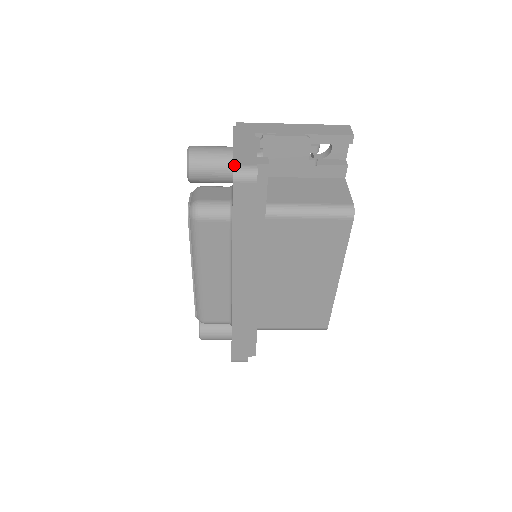
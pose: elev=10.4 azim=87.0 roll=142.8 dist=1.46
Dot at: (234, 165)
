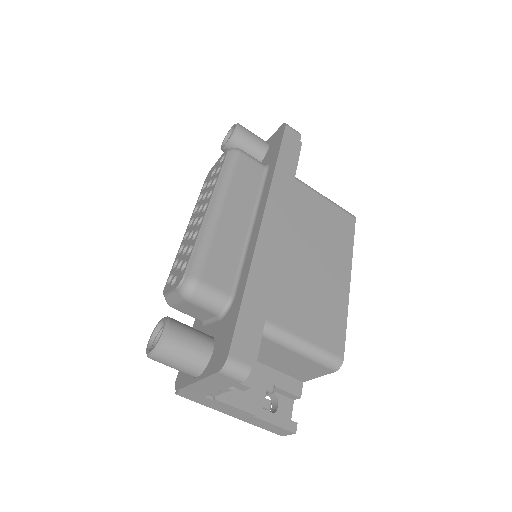
Dot at: occluded
